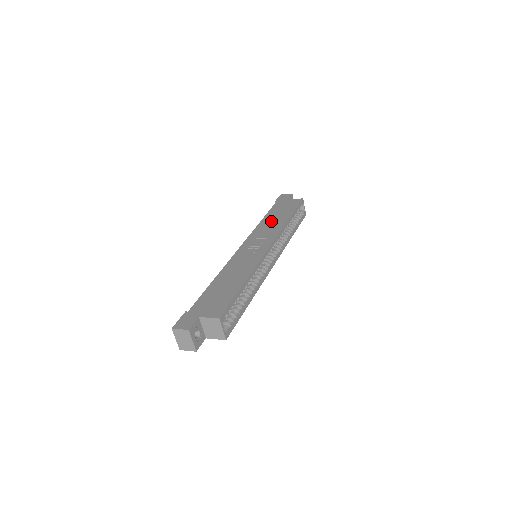
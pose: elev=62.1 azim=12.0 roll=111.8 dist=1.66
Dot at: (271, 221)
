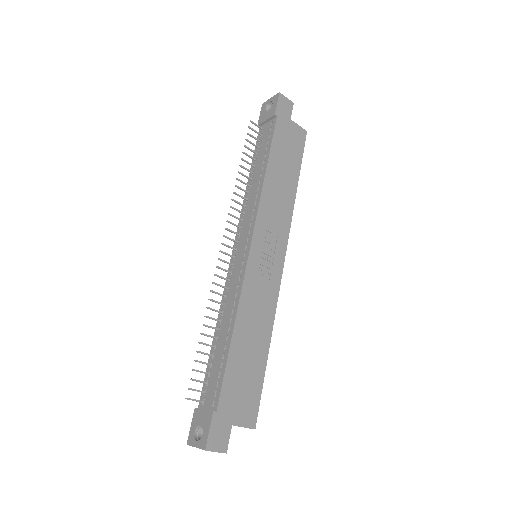
Dot at: (278, 185)
